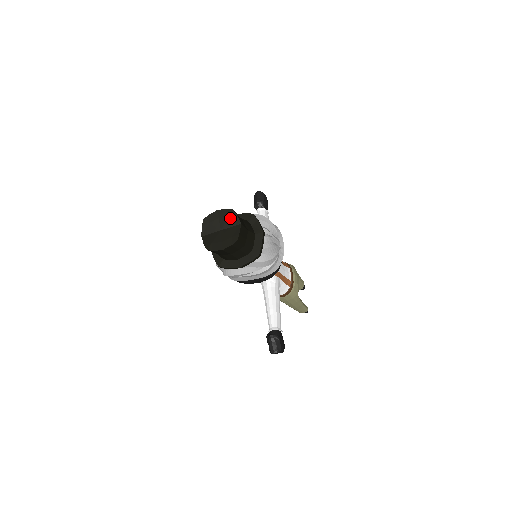
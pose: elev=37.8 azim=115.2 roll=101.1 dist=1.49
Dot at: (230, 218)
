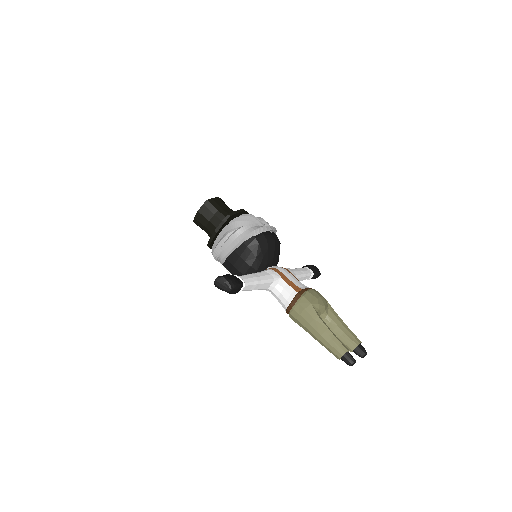
Dot at: occluded
